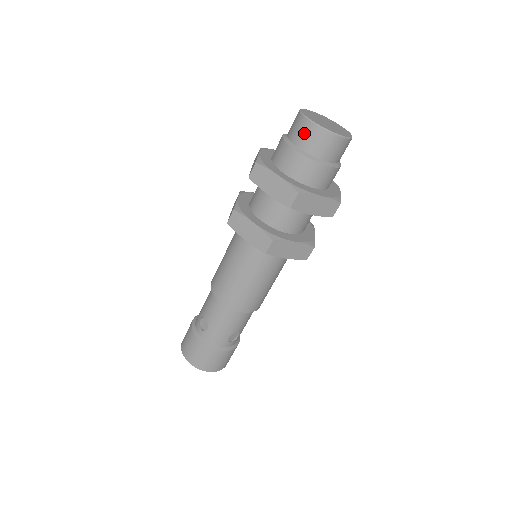
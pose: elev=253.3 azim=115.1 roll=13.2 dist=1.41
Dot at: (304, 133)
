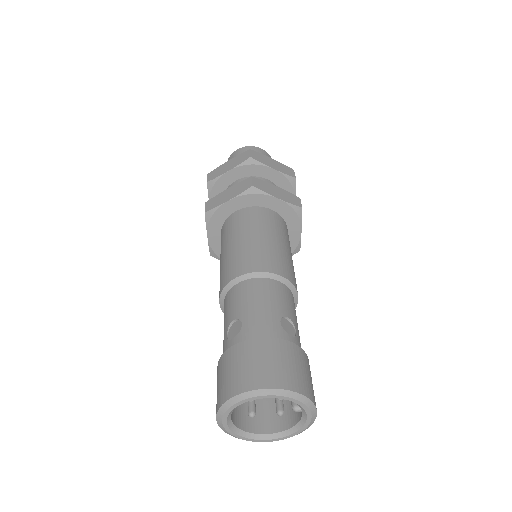
Dot at: (235, 156)
